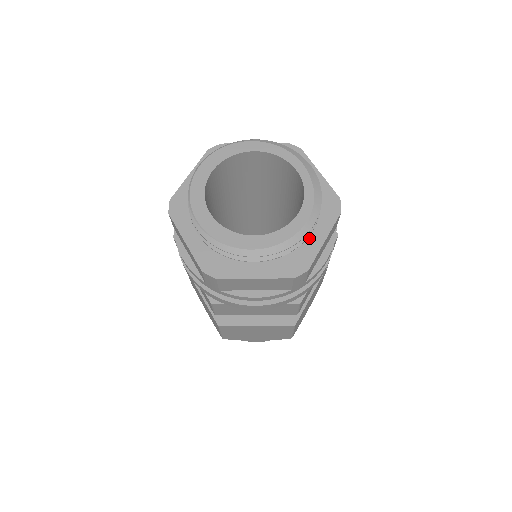
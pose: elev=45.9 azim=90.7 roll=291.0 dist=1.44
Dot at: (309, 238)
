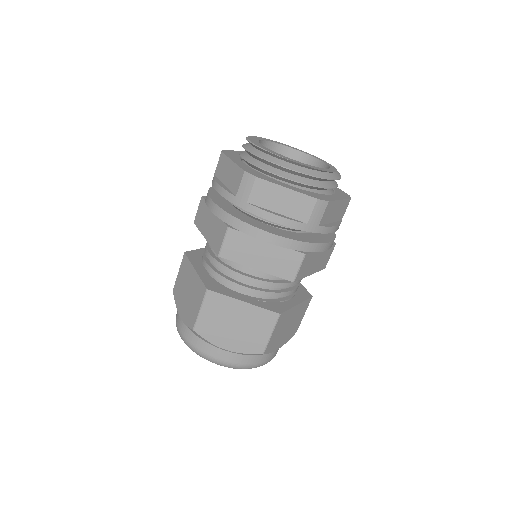
Dot at: (328, 195)
